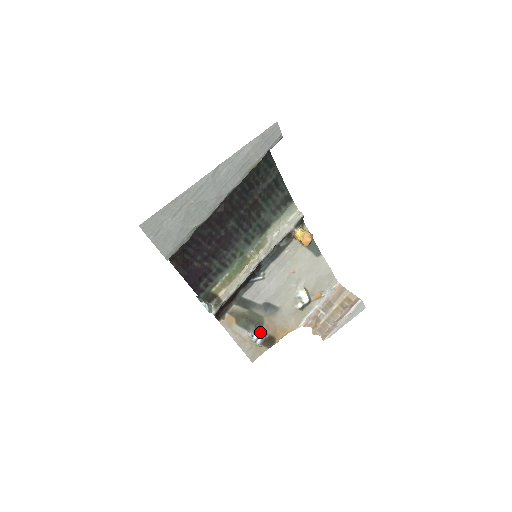
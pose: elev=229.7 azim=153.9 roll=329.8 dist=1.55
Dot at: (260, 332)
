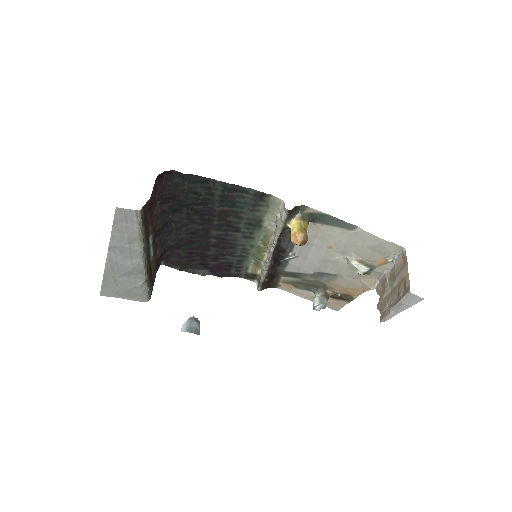
Dot at: (324, 295)
